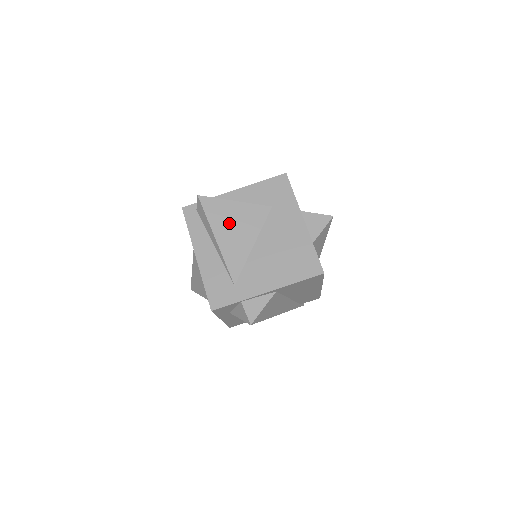
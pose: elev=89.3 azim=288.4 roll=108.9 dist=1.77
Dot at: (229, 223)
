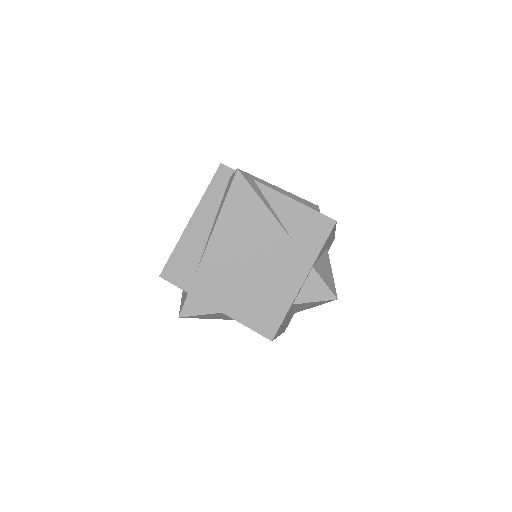
Dot at: (241, 219)
